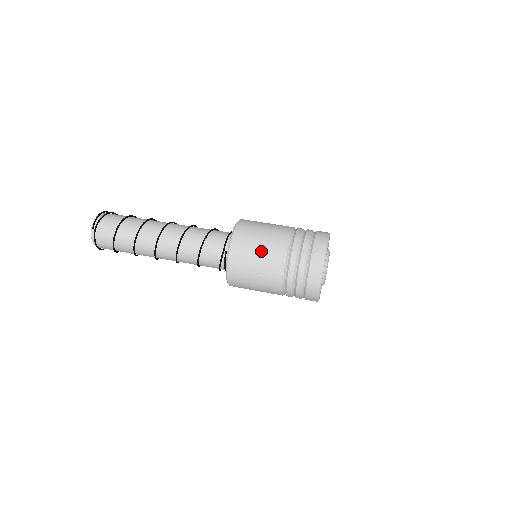
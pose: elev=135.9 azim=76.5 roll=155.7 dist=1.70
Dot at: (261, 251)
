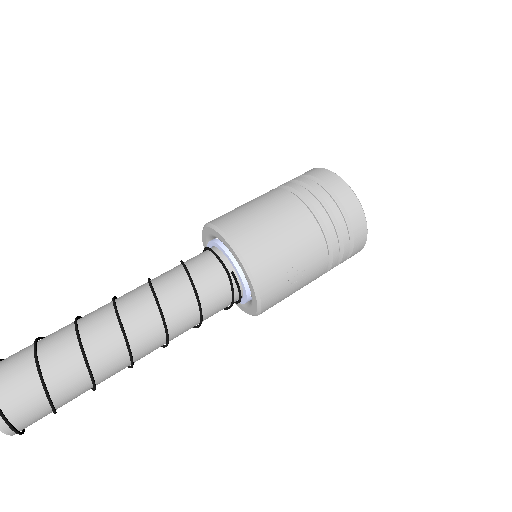
Dot at: (283, 233)
